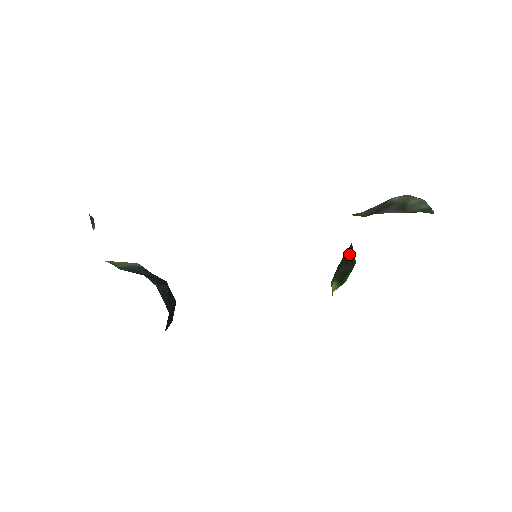
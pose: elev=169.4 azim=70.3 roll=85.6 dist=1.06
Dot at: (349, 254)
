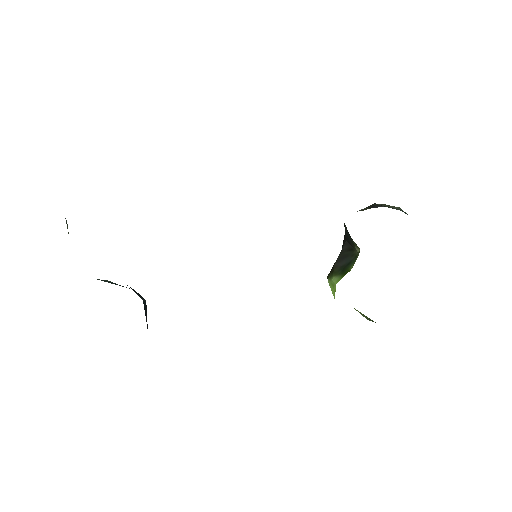
Dot at: (346, 249)
